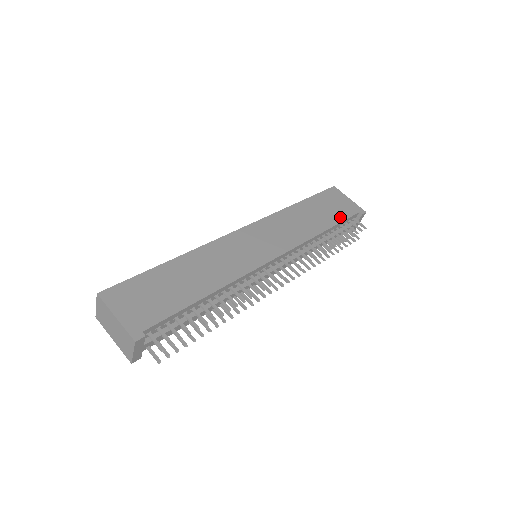
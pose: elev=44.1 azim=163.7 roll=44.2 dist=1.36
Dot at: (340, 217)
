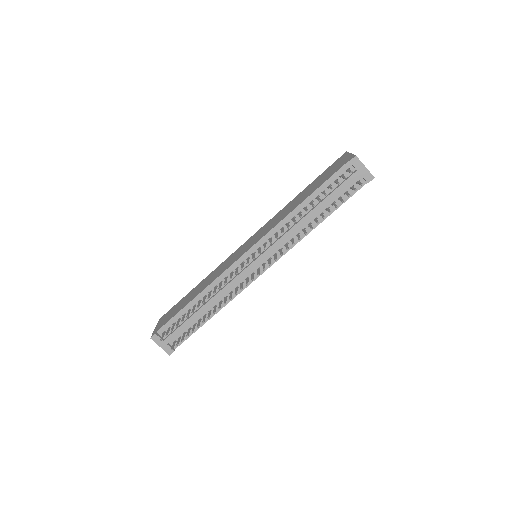
Dot at: (325, 180)
